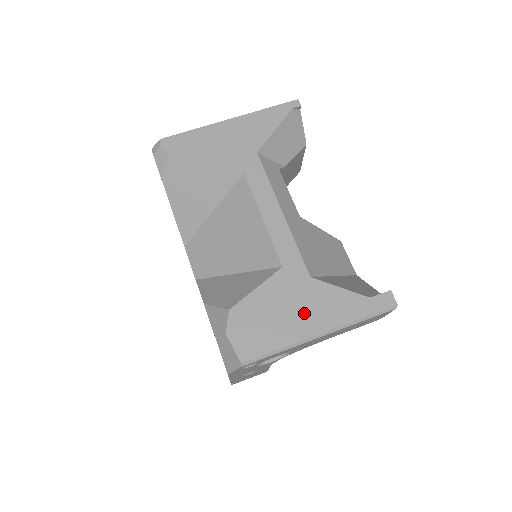
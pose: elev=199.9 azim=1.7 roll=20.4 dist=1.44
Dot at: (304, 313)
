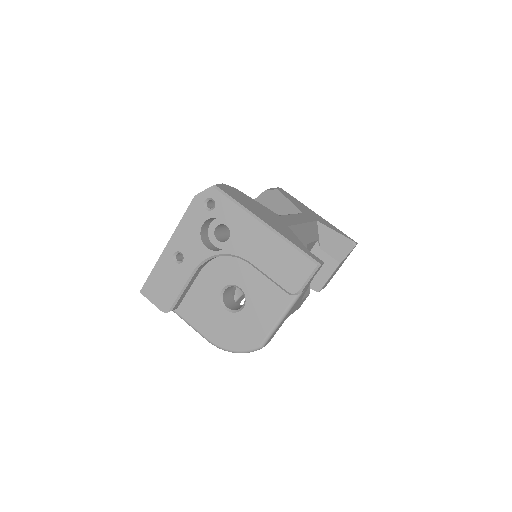
Dot at: (268, 218)
